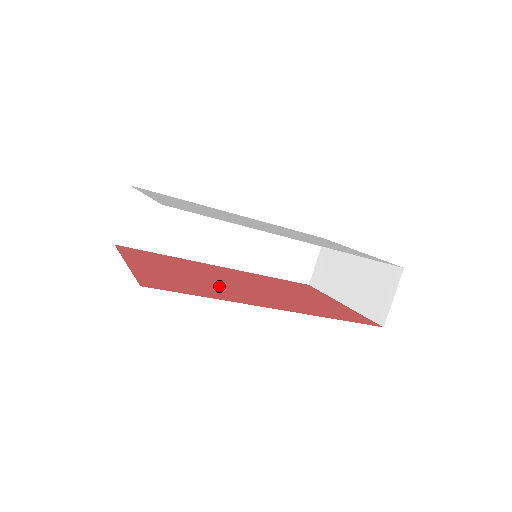
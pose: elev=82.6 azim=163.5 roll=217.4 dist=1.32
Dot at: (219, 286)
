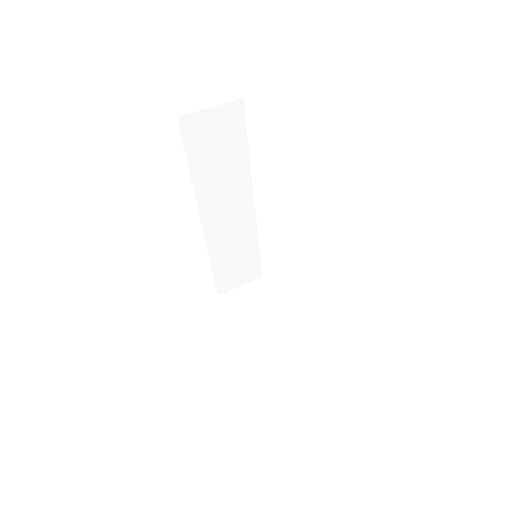
Dot at: occluded
